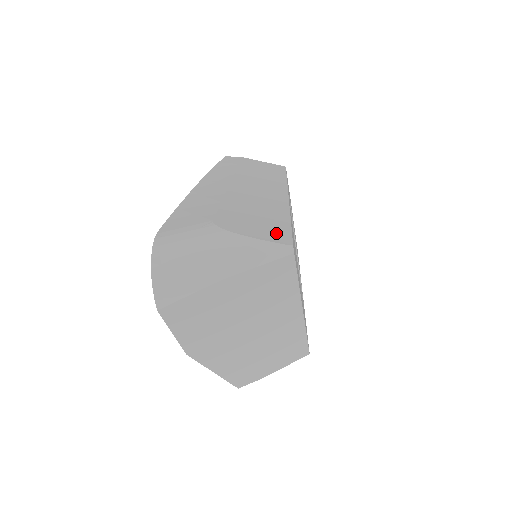
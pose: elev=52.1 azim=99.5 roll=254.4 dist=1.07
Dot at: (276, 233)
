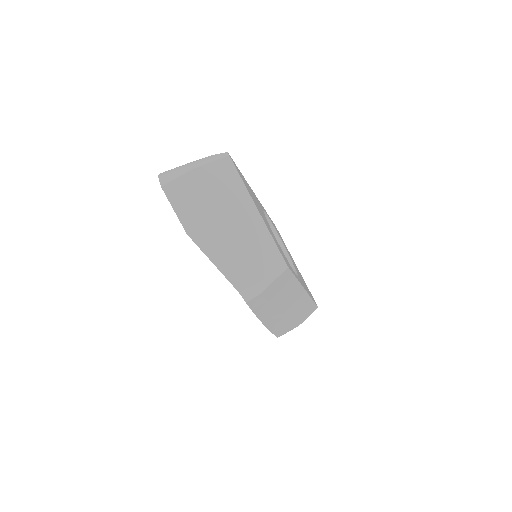
Dot at: occluded
